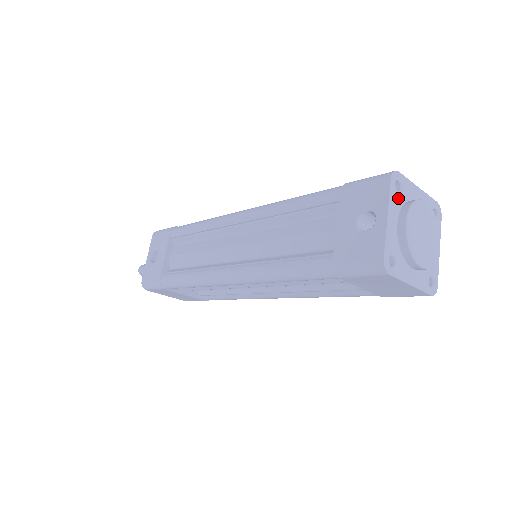
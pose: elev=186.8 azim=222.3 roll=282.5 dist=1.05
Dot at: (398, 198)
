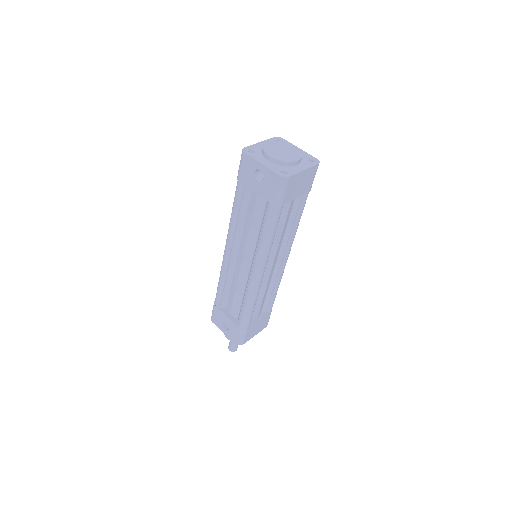
Dot at: (257, 154)
